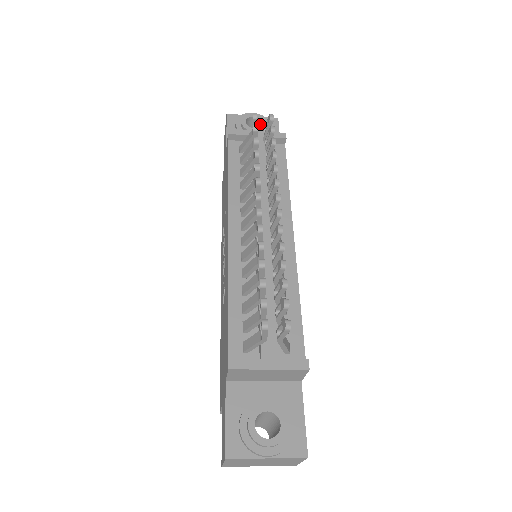
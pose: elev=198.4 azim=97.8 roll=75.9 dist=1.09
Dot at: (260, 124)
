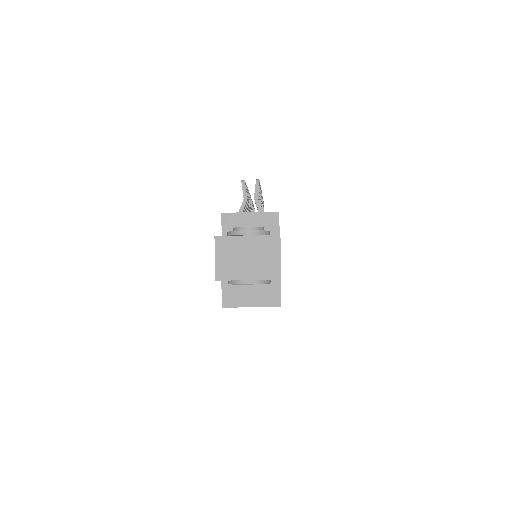
Dot at: occluded
